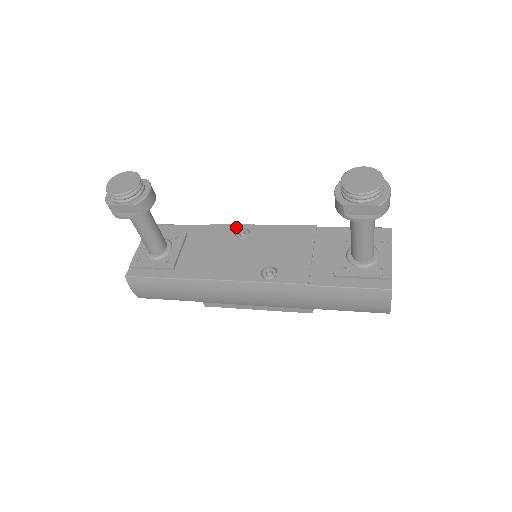
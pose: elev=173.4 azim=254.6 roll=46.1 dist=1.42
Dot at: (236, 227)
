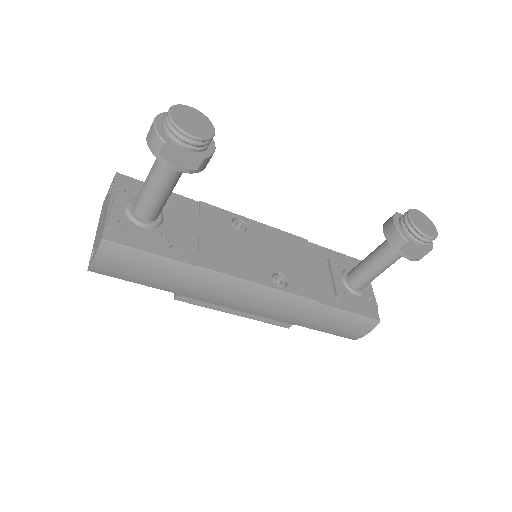
Dot at: (231, 215)
